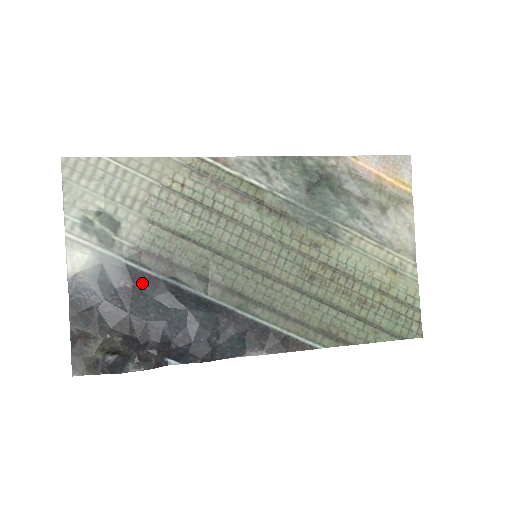
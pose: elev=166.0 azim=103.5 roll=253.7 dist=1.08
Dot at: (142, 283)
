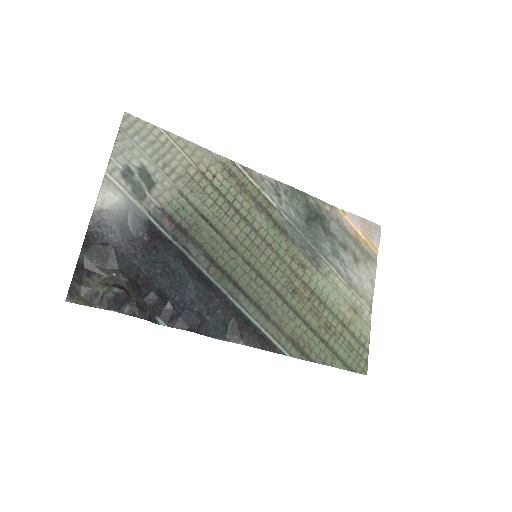
Dot at: (158, 241)
